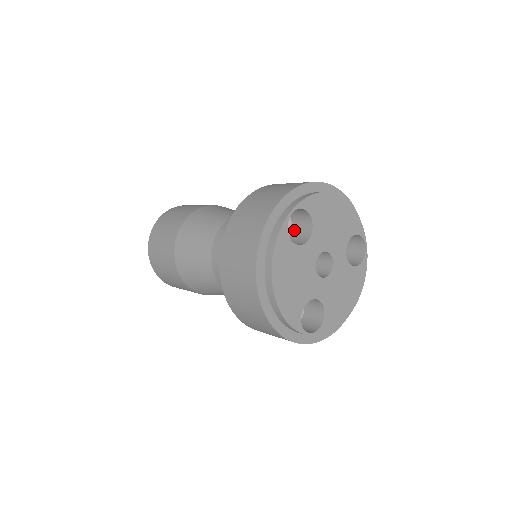
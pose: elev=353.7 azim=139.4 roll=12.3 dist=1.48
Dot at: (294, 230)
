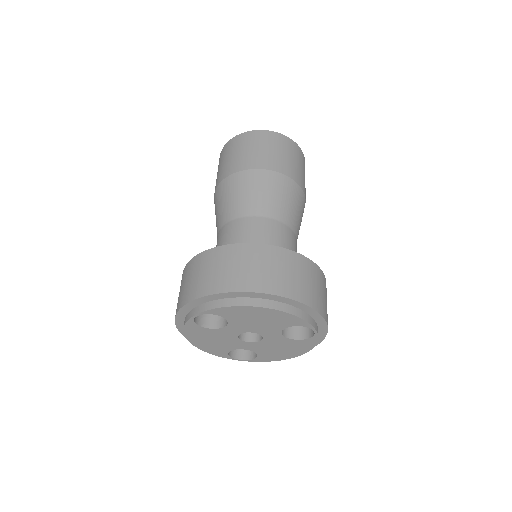
Dot at: occluded
